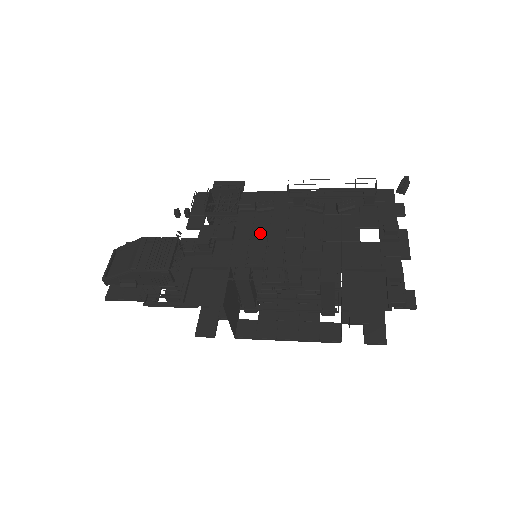
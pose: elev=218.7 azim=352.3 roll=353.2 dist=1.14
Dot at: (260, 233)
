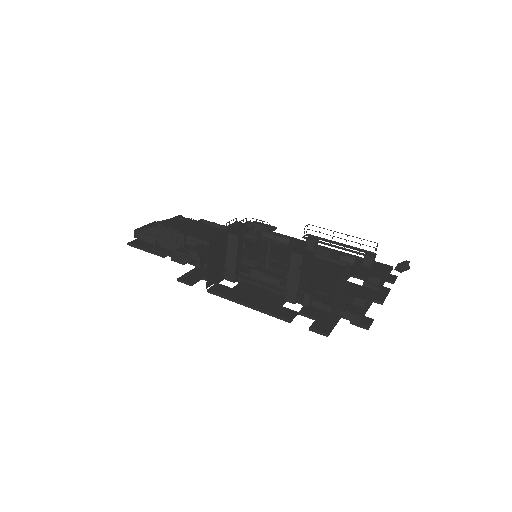
Dot at: occluded
